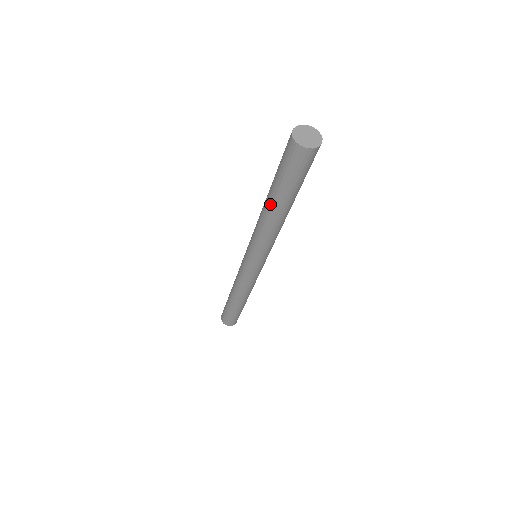
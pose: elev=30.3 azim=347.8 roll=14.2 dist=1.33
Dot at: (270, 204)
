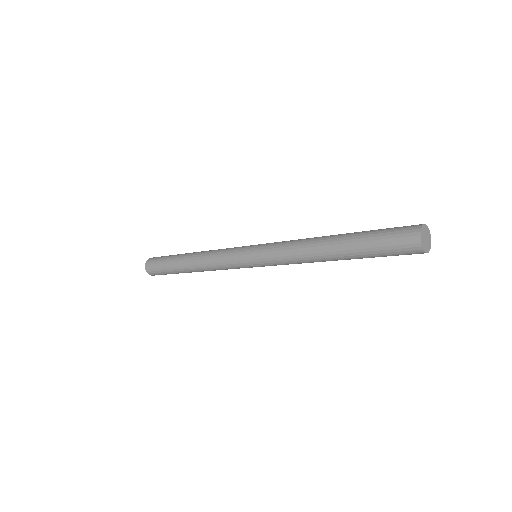
Dot at: (335, 242)
